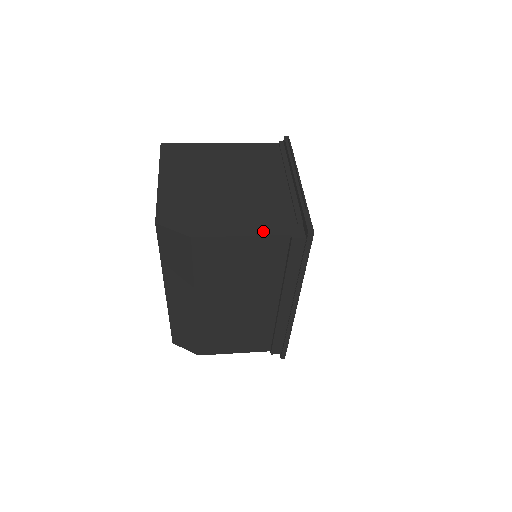
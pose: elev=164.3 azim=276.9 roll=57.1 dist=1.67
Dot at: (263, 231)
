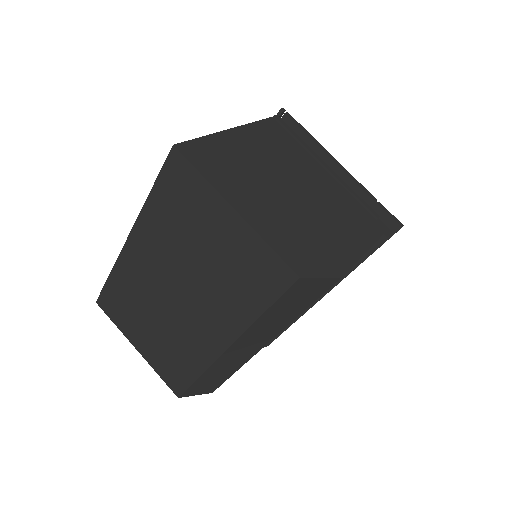
Dot at: (369, 240)
